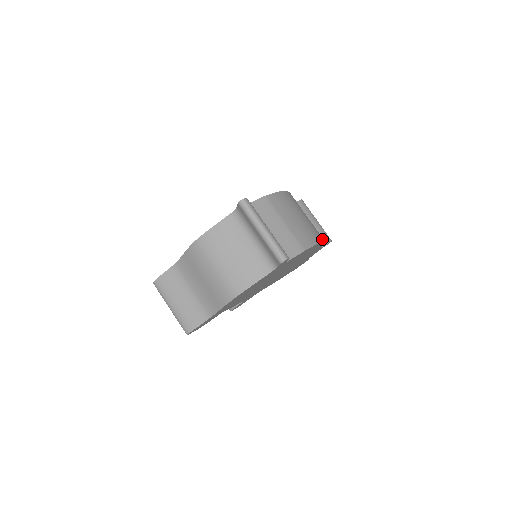
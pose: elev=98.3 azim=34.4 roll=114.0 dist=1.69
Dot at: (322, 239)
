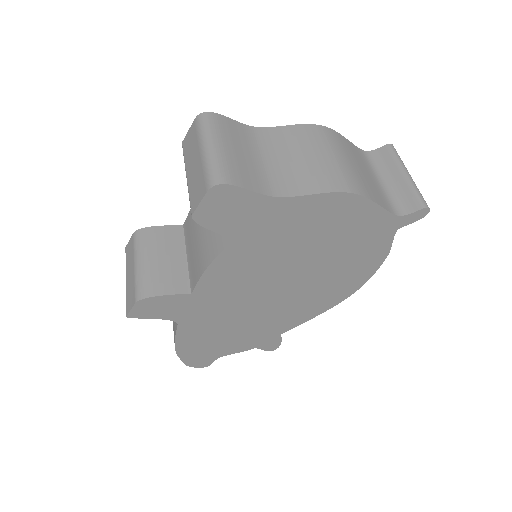
Dot at: (352, 291)
